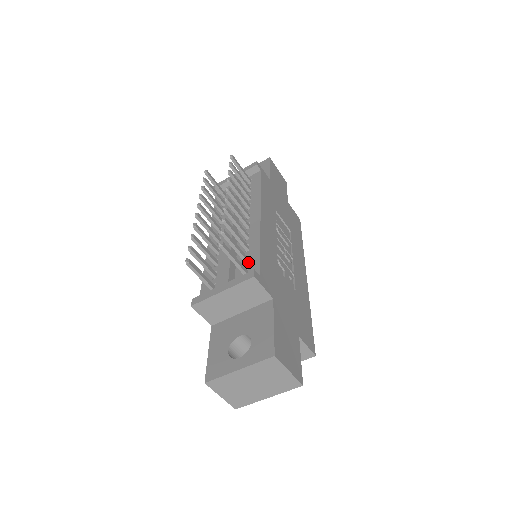
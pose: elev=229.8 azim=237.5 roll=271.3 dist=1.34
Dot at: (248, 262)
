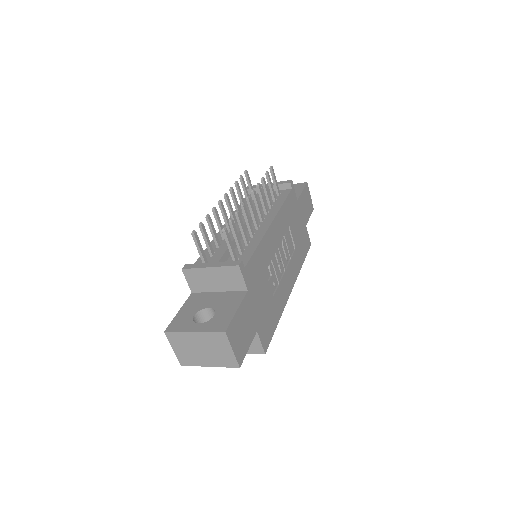
Dot at: (242, 254)
